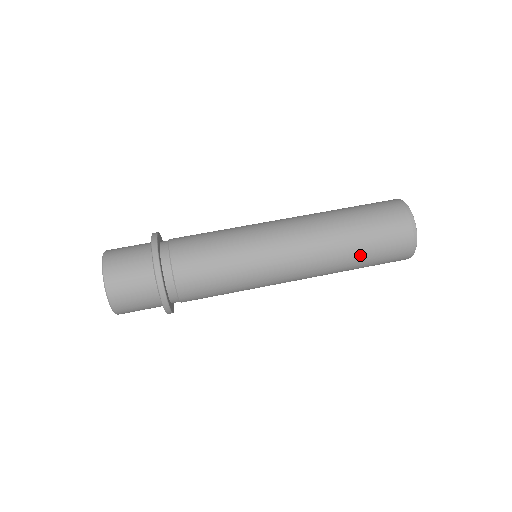
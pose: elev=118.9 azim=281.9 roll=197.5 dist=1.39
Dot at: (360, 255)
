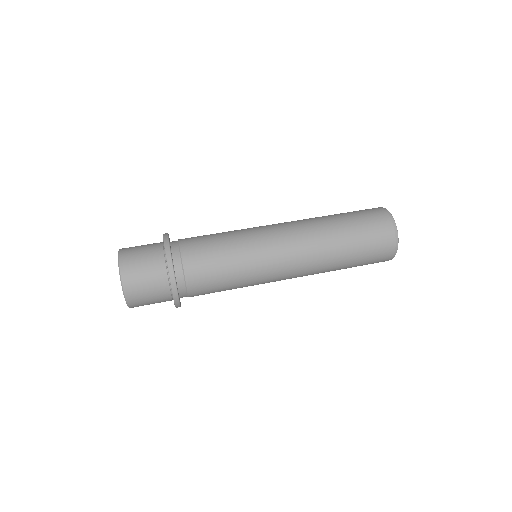
Dot at: (348, 241)
